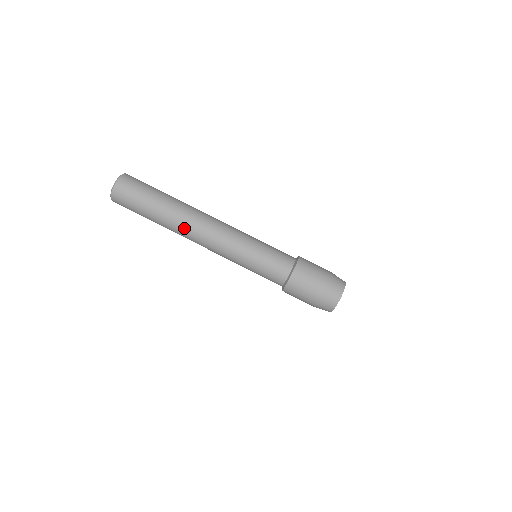
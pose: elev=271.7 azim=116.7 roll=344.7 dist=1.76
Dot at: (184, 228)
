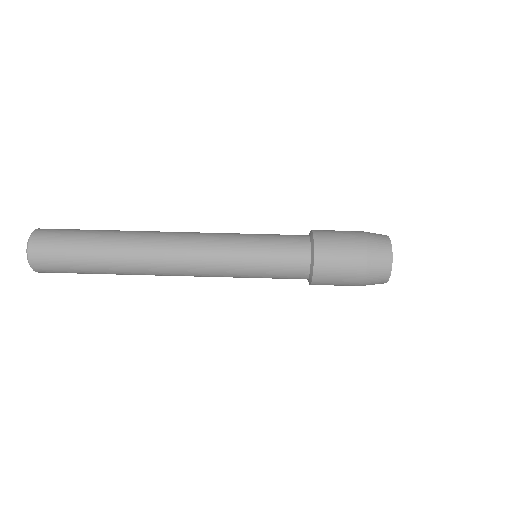
Dot at: (146, 240)
